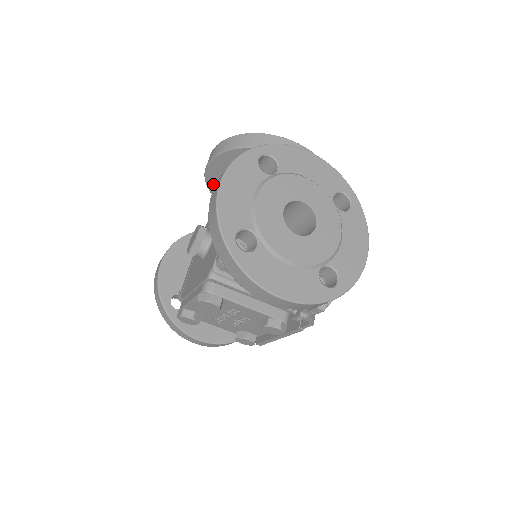
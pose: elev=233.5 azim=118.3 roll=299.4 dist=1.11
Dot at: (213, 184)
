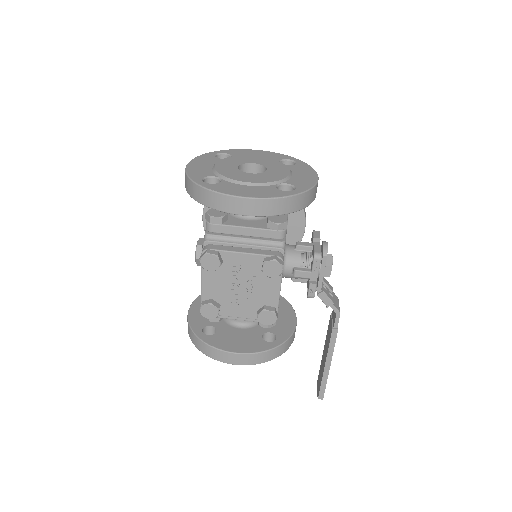
Dot at: occluded
